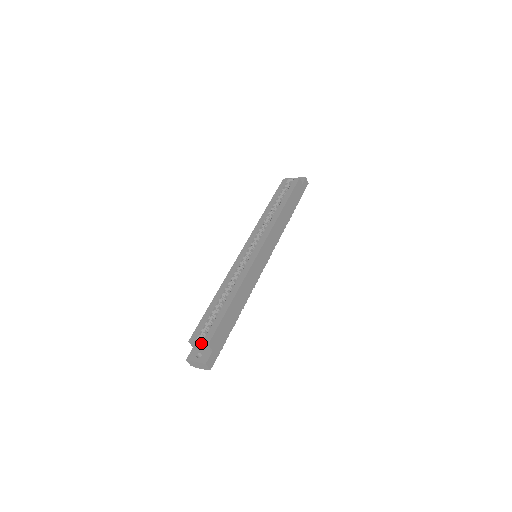
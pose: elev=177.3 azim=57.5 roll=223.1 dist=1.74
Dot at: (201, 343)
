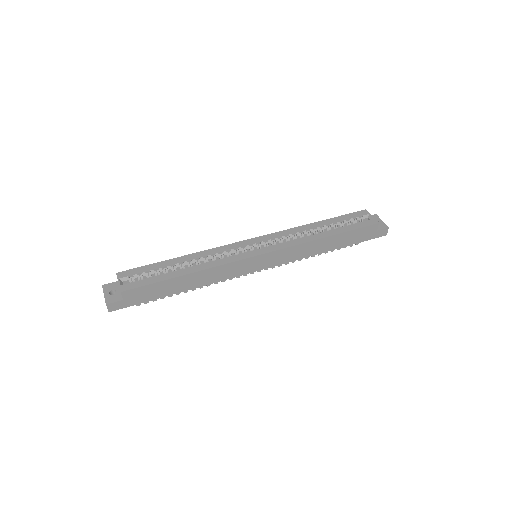
Dot at: (119, 285)
